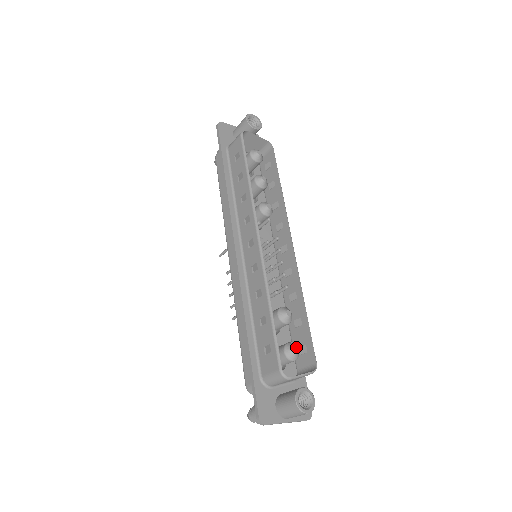
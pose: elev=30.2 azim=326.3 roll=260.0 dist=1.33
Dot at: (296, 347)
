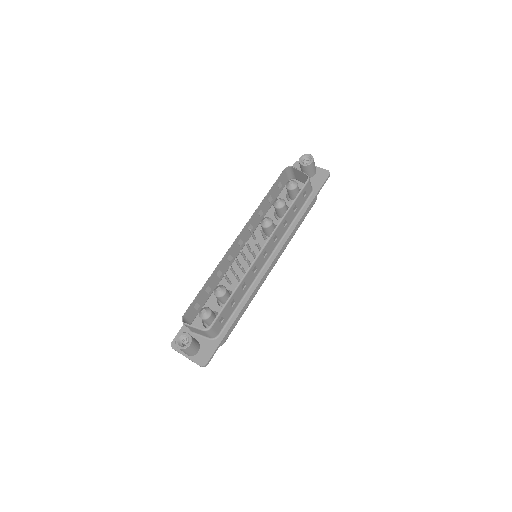
Dot at: (205, 310)
